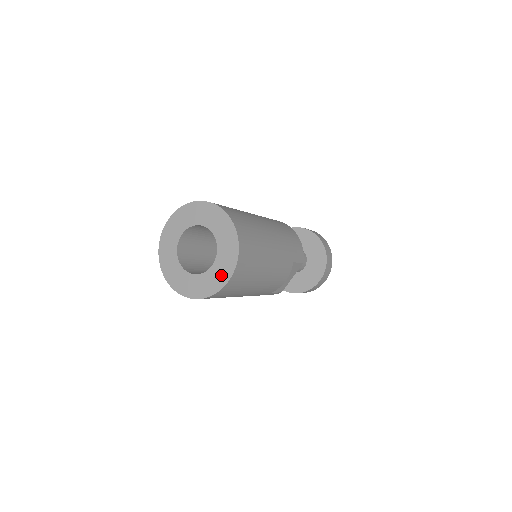
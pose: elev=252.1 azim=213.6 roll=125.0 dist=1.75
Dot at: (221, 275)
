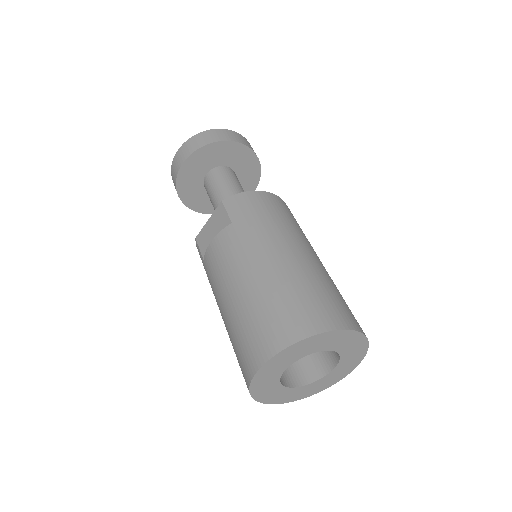
Dot at: (342, 373)
